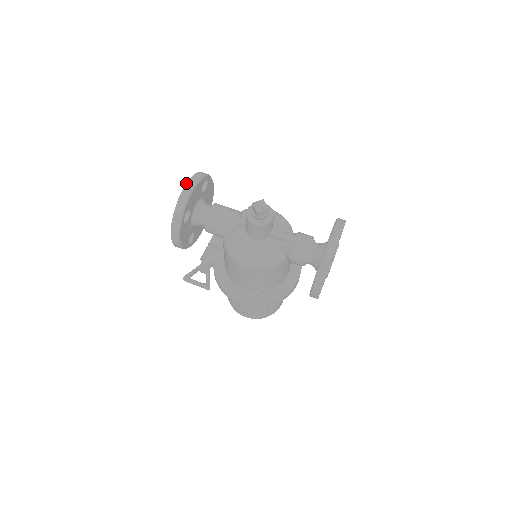
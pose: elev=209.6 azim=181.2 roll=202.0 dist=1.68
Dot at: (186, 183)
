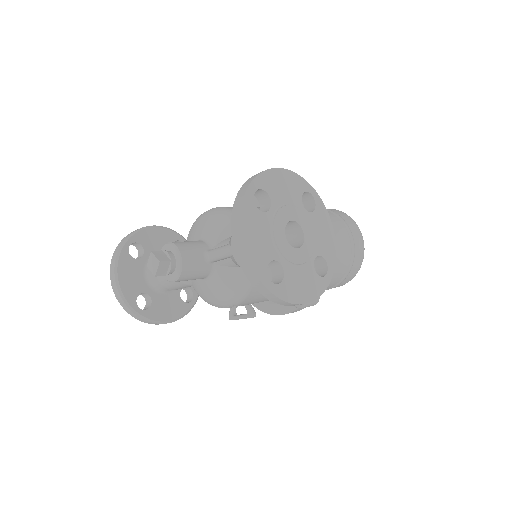
Dot at: (110, 277)
